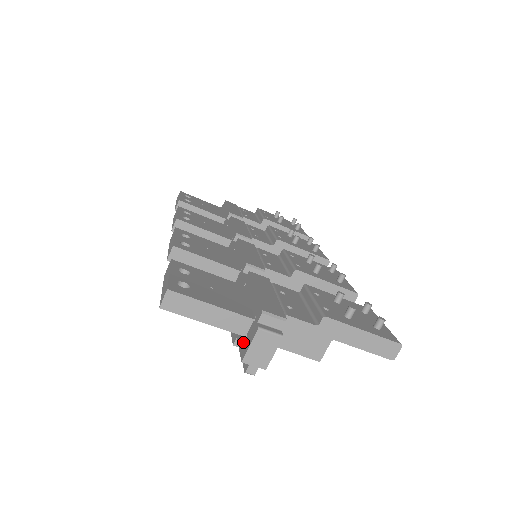
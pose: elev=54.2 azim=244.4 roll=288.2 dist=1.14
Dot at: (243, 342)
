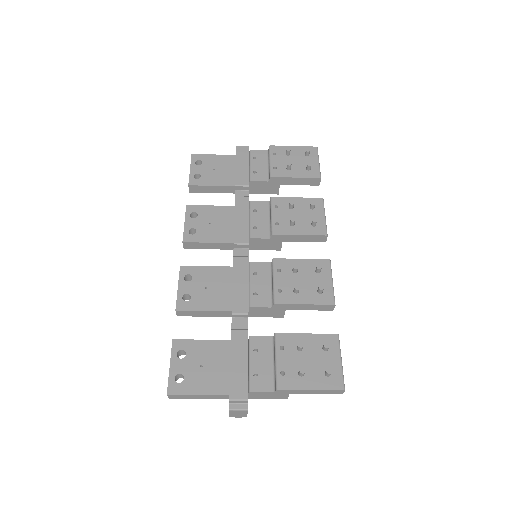
Dot at: occluded
